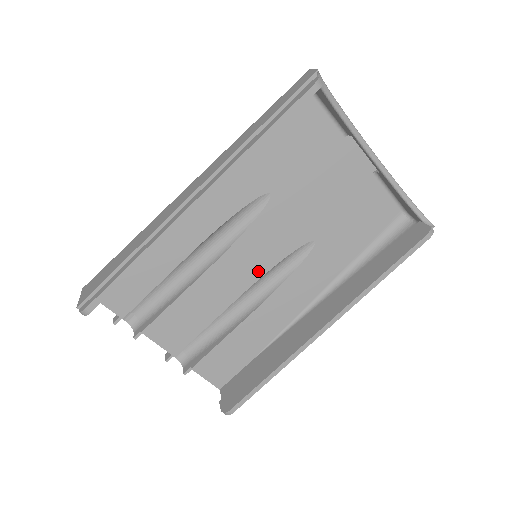
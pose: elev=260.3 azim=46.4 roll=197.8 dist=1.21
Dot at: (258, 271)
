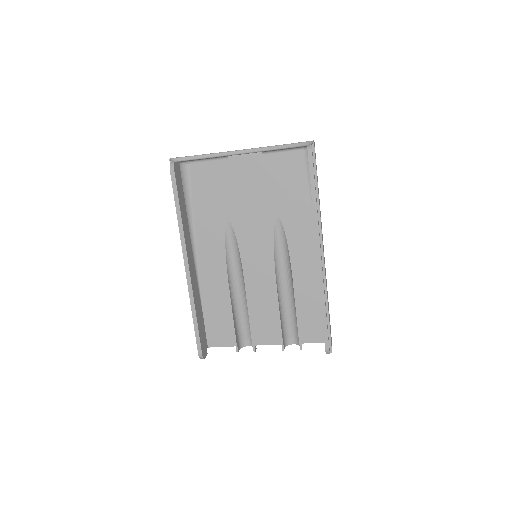
Dot at: (269, 261)
